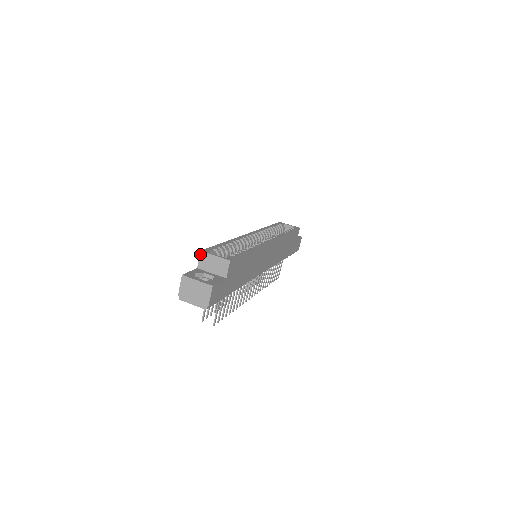
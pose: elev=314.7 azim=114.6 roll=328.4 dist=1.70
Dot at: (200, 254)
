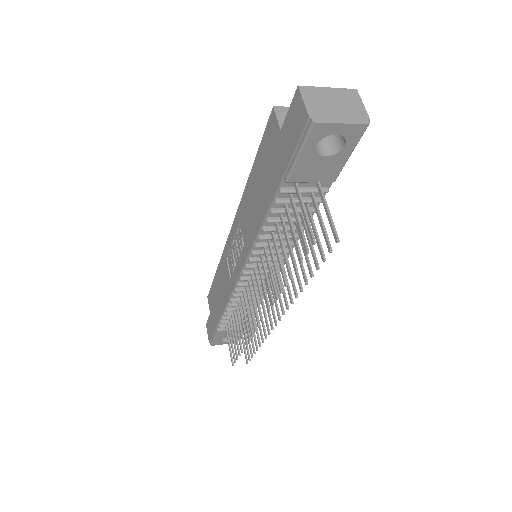
Dot at: (275, 110)
